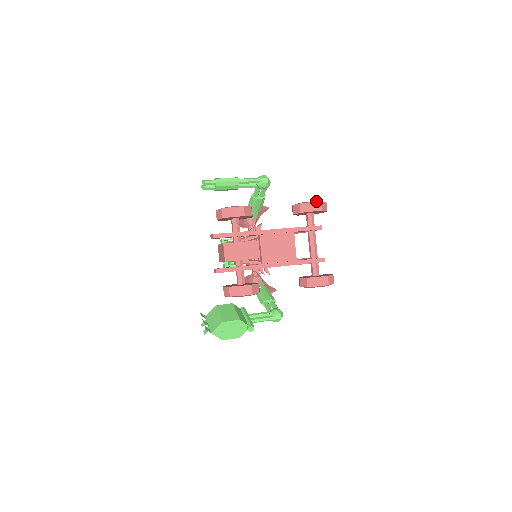
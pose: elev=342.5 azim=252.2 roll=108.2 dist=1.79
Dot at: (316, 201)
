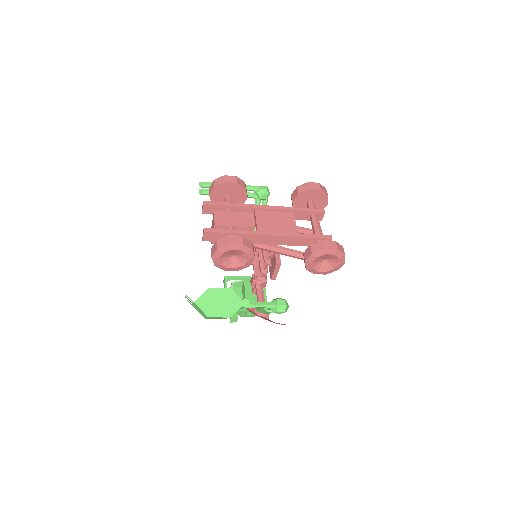
Dot at: (314, 183)
